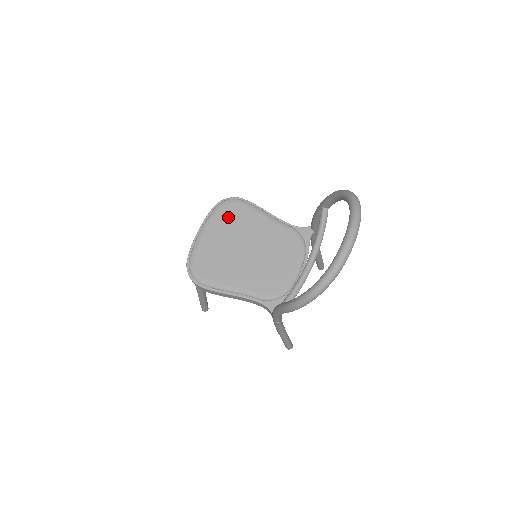
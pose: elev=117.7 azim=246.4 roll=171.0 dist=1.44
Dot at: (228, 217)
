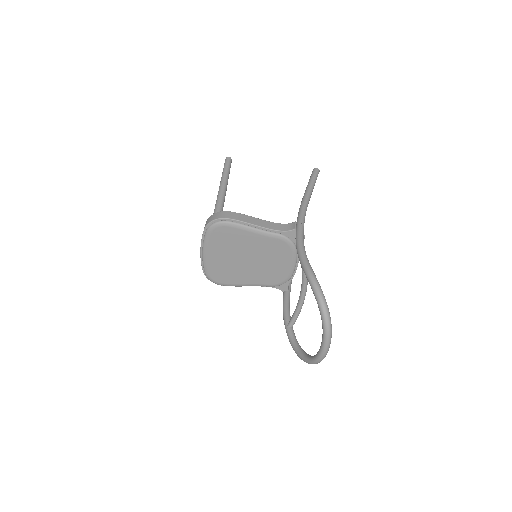
Dot at: (221, 239)
